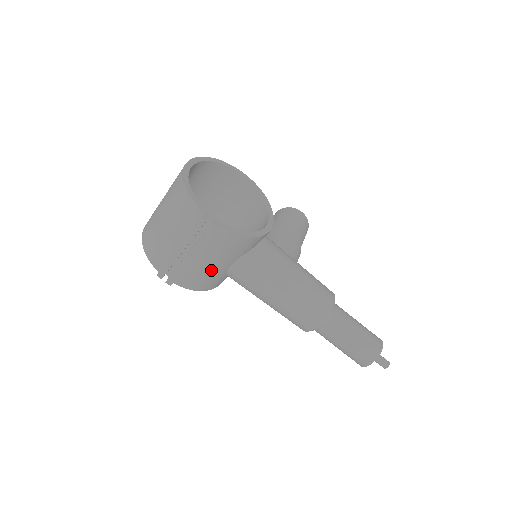
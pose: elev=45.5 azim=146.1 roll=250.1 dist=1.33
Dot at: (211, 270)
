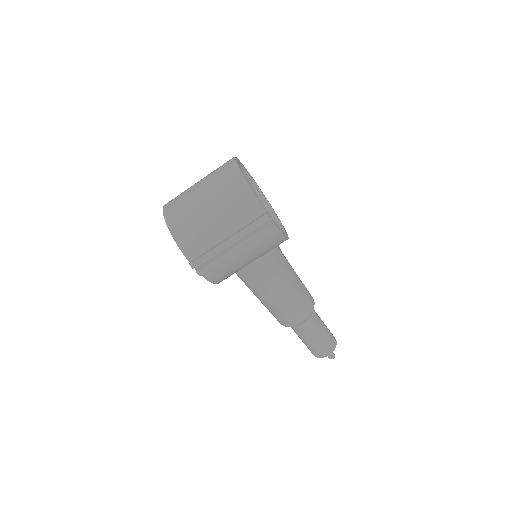
Dot at: (239, 264)
